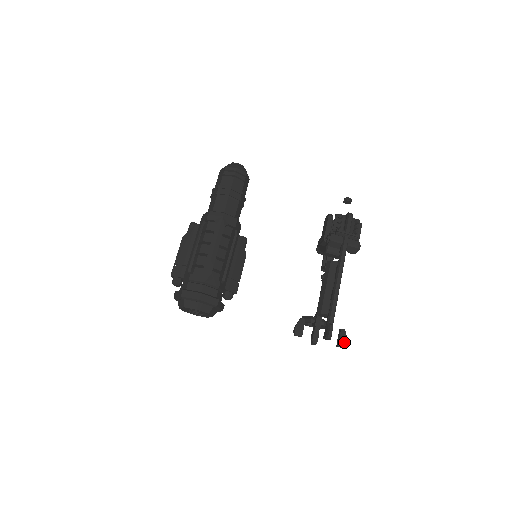
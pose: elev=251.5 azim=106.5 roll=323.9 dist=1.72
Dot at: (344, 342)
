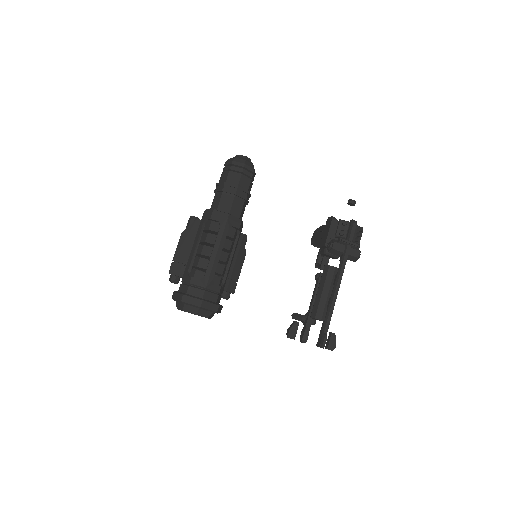
Dot at: (333, 346)
